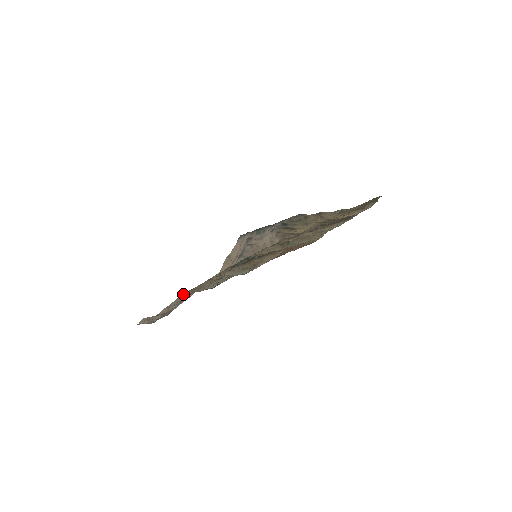
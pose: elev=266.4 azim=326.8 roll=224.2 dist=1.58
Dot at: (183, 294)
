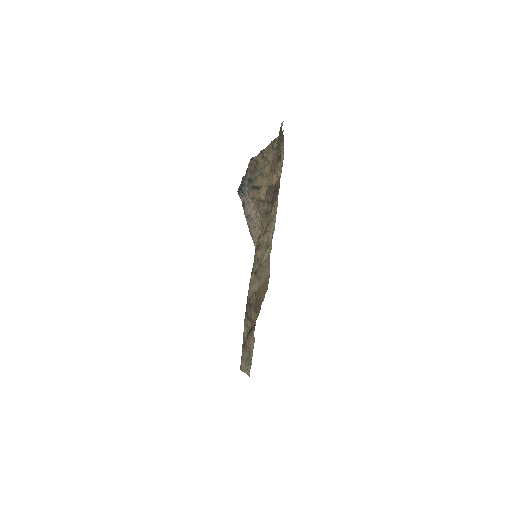
Dot at: occluded
